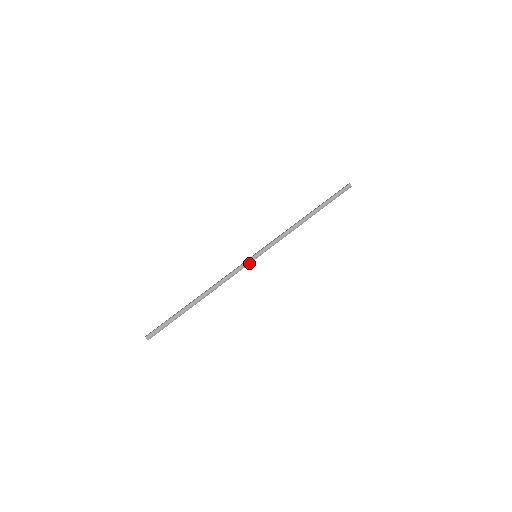
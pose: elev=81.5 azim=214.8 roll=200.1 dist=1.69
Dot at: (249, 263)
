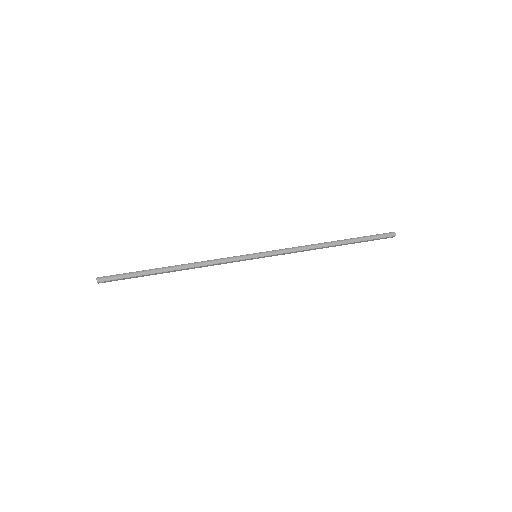
Dot at: (245, 258)
